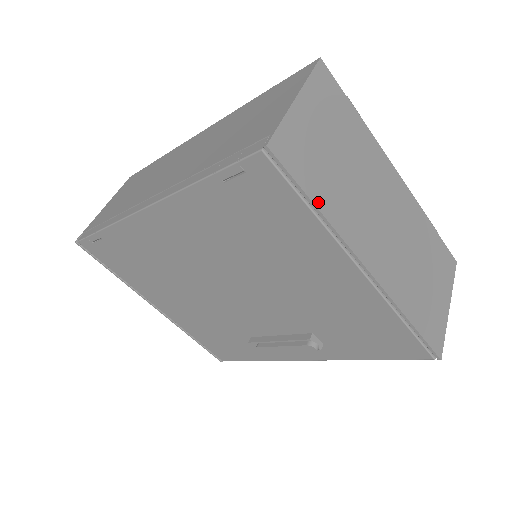
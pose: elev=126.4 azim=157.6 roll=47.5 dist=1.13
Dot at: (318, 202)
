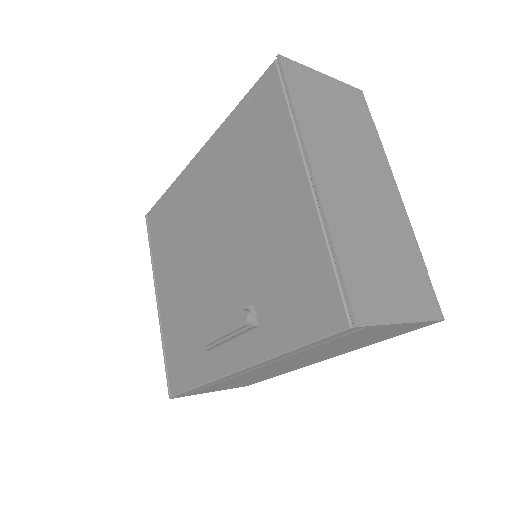
Dot at: (297, 105)
